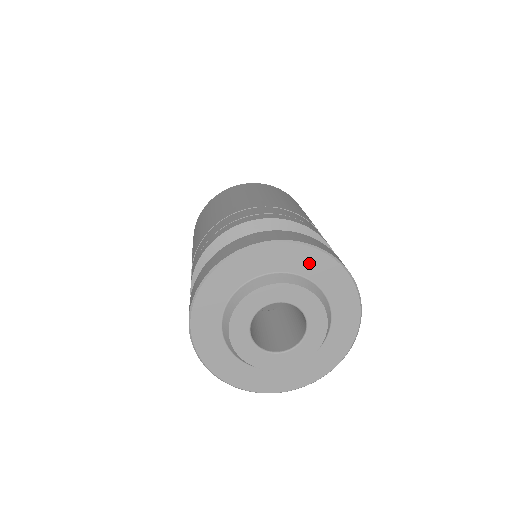
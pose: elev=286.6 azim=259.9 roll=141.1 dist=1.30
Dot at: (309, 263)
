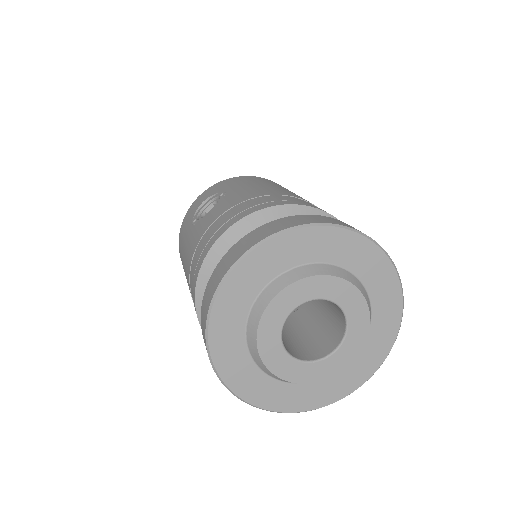
Dot at: (387, 305)
